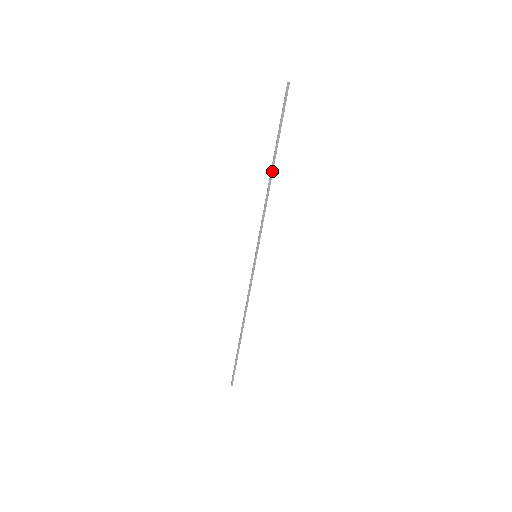
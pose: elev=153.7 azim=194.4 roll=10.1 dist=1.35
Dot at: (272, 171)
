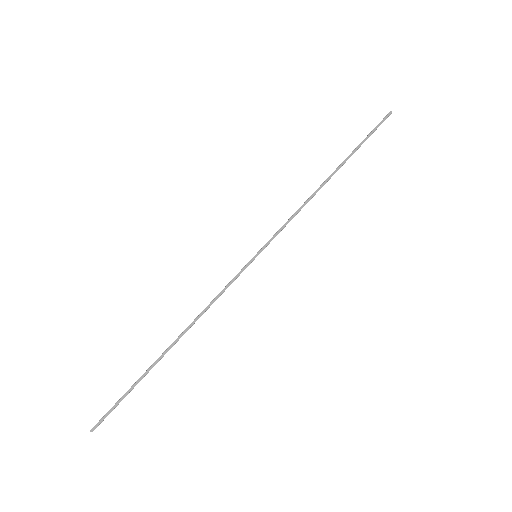
Dot at: (331, 176)
